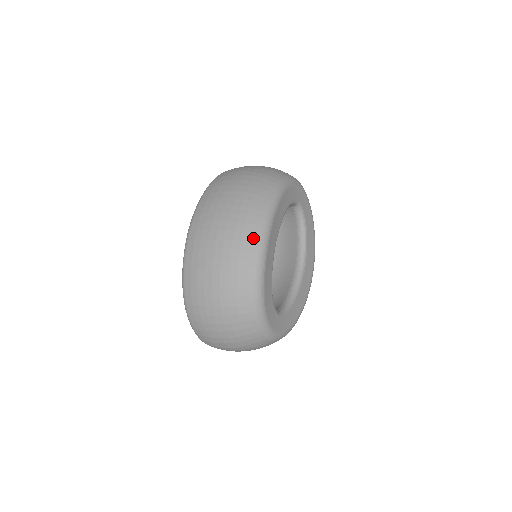
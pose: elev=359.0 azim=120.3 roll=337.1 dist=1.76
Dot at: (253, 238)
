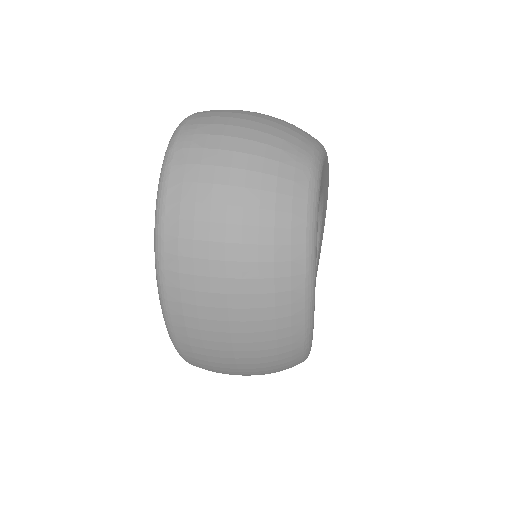
Dot at: (294, 358)
